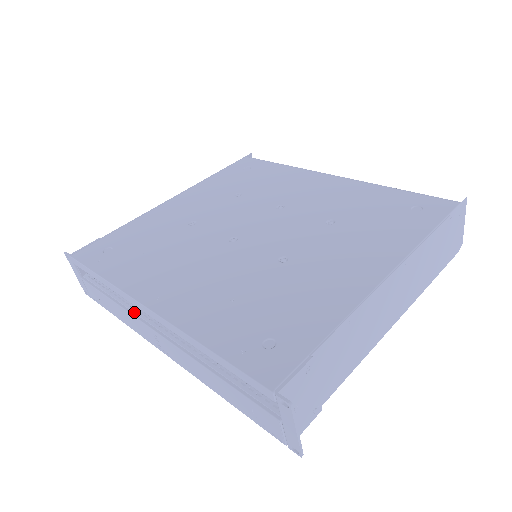
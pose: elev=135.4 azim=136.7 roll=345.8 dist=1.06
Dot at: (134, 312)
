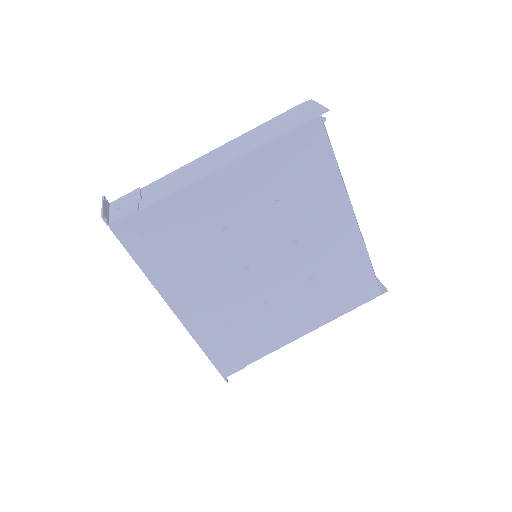
Dot at: occluded
